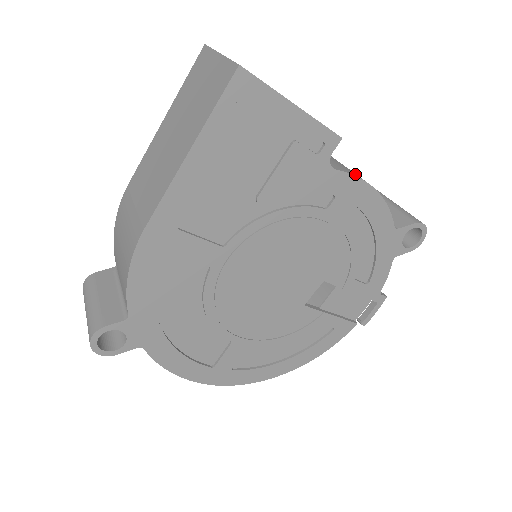
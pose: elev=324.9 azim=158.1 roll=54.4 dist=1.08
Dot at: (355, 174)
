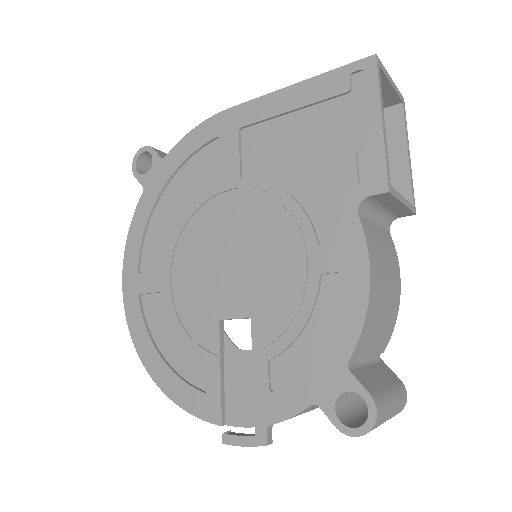
Dot at: (373, 255)
